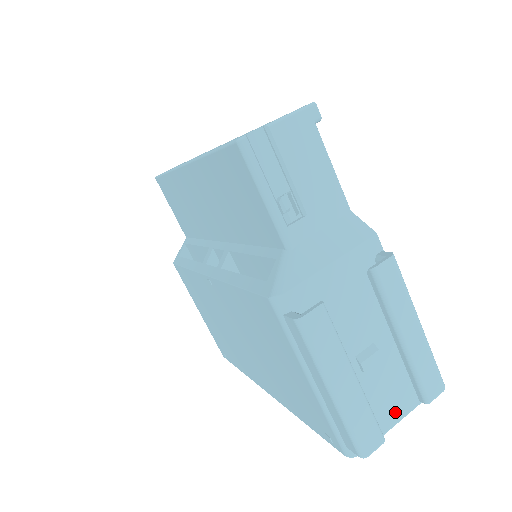
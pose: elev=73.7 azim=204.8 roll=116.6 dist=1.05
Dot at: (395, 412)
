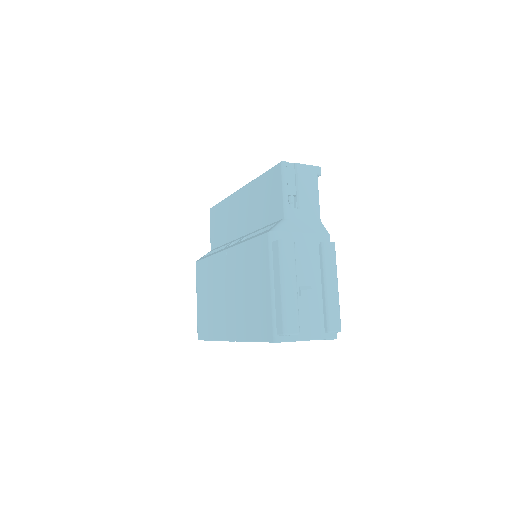
Dot at: (309, 332)
